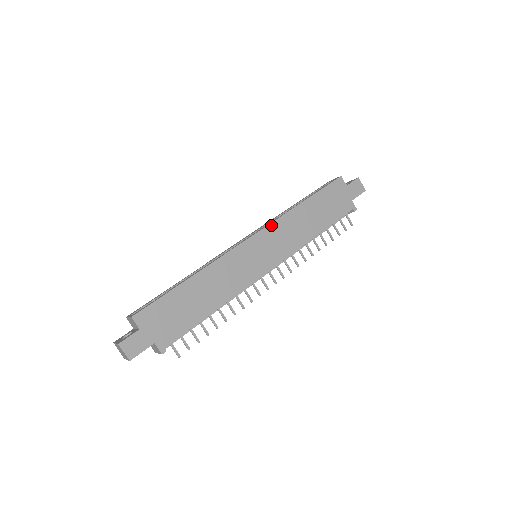
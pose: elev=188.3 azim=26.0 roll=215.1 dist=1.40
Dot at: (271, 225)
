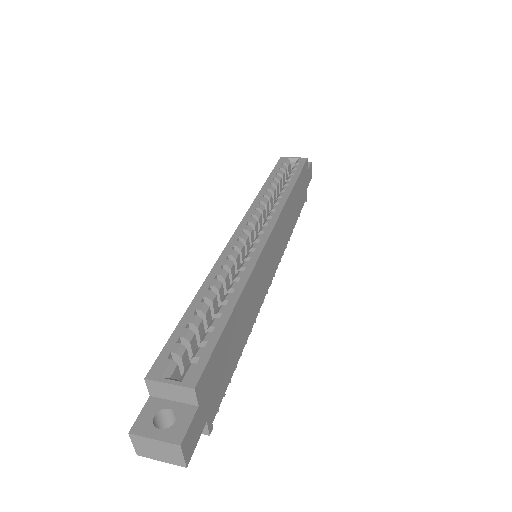
Dot at: (280, 217)
